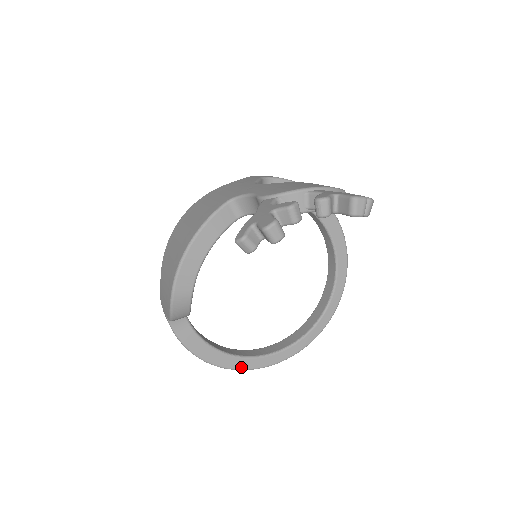
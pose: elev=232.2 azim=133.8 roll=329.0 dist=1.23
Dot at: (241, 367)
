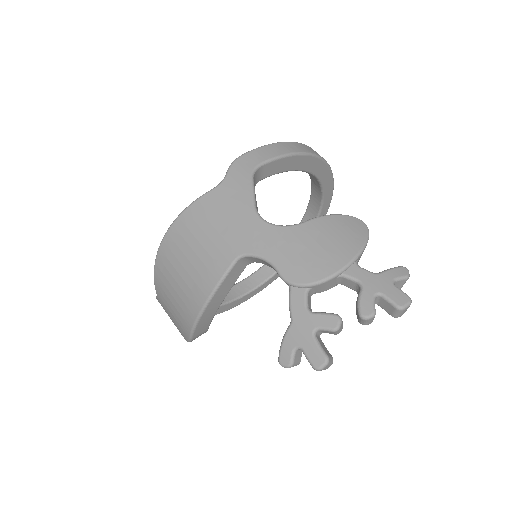
Dot at: (238, 304)
